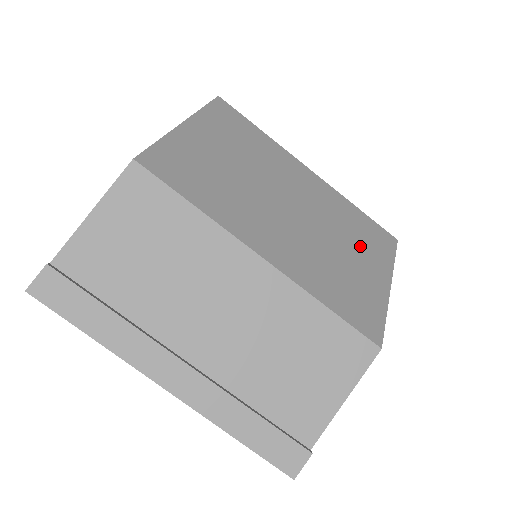
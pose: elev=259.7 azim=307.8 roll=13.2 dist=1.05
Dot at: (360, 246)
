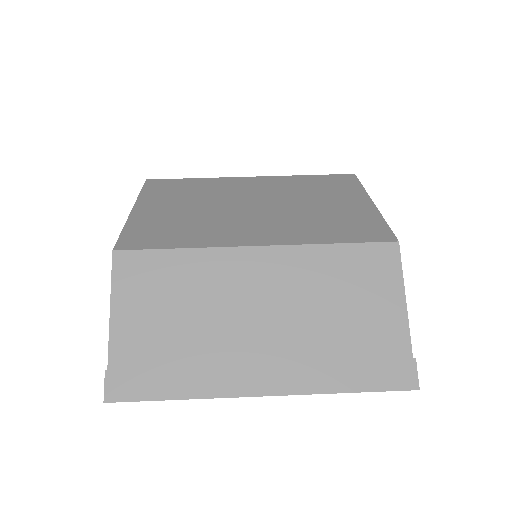
Dot at: (328, 195)
